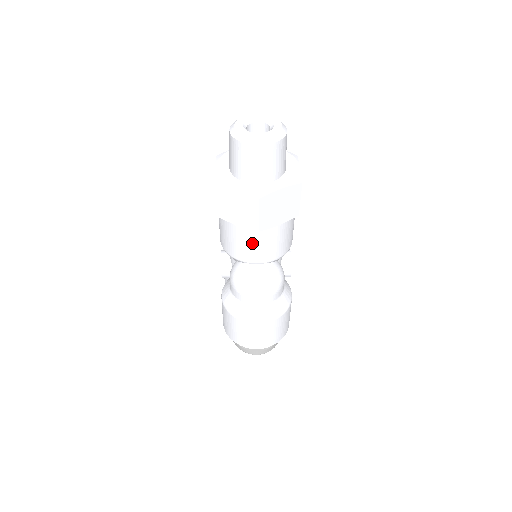
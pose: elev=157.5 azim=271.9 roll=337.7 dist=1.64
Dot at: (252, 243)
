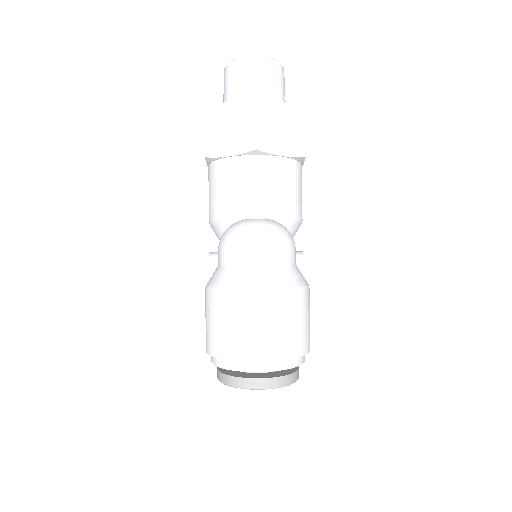
Dot at: (249, 181)
